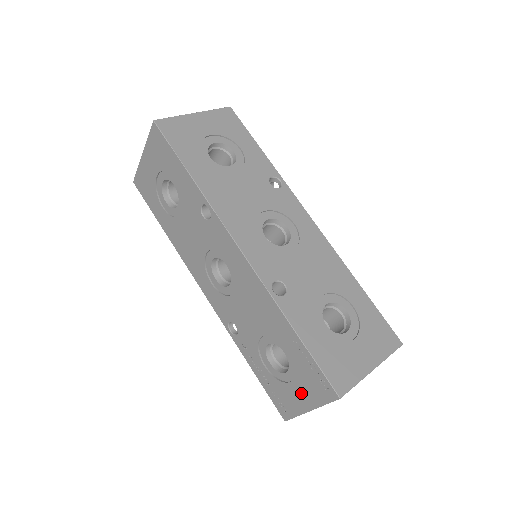
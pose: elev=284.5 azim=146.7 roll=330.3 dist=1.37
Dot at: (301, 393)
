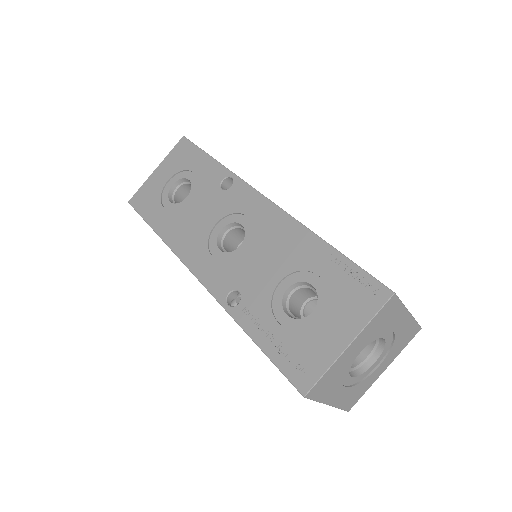
Dot at: (336, 325)
